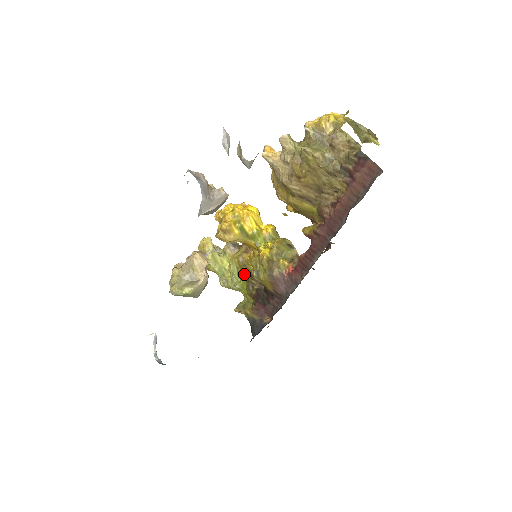
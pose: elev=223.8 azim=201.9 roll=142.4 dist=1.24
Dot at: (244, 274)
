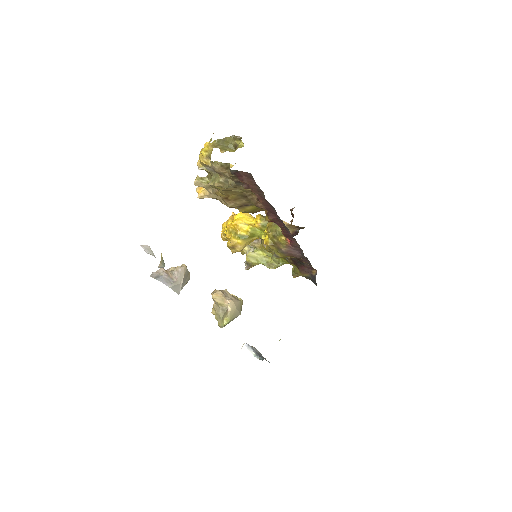
Dot at: occluded
